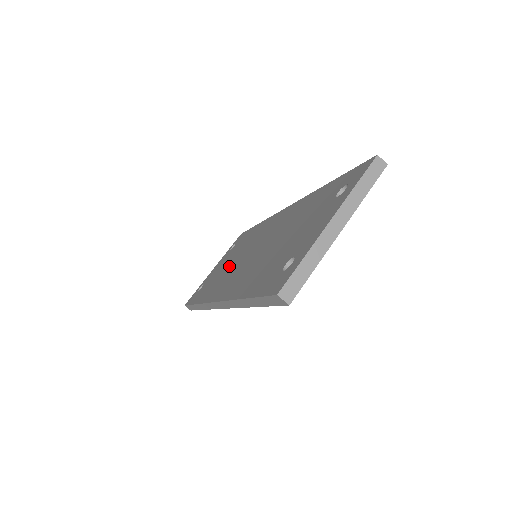
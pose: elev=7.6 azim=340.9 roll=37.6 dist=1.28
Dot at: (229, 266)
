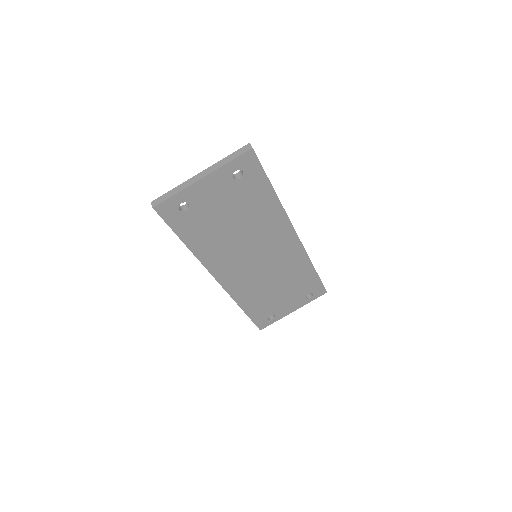
Dot at: occluded
